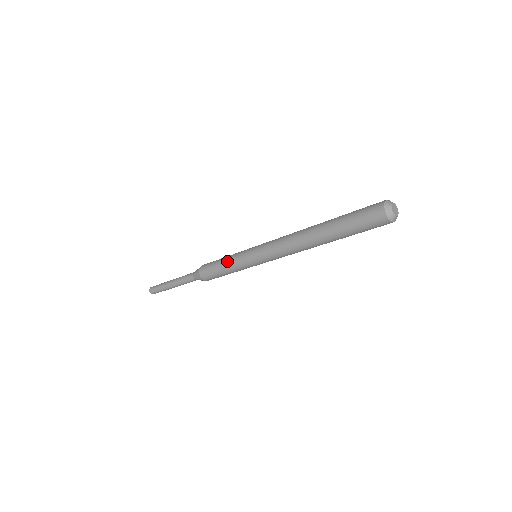
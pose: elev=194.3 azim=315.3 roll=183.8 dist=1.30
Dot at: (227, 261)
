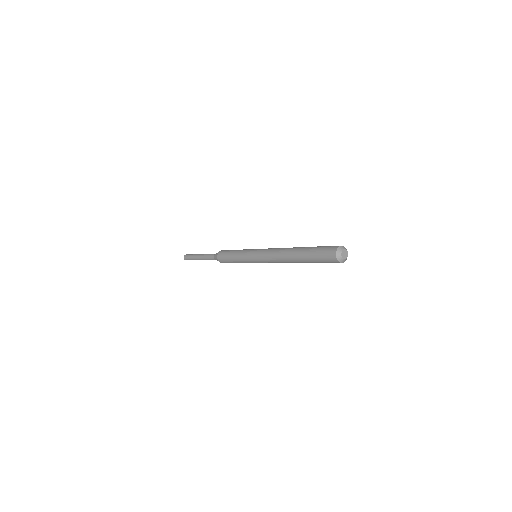
Dot at: (236, 253)
